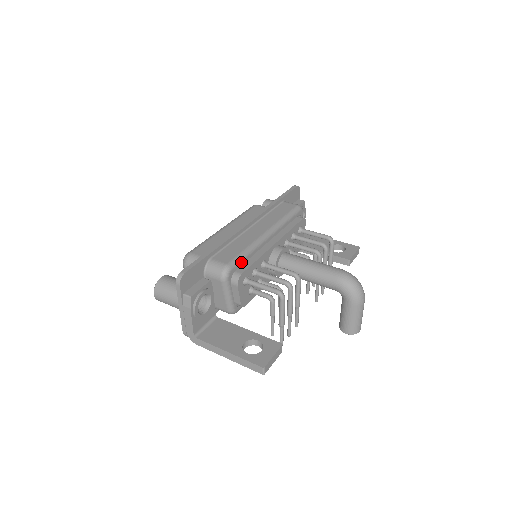
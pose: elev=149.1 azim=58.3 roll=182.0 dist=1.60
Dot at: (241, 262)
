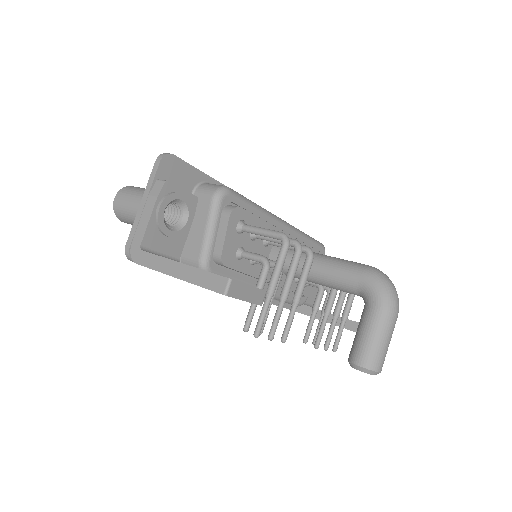
Dot at: (244, 203)
